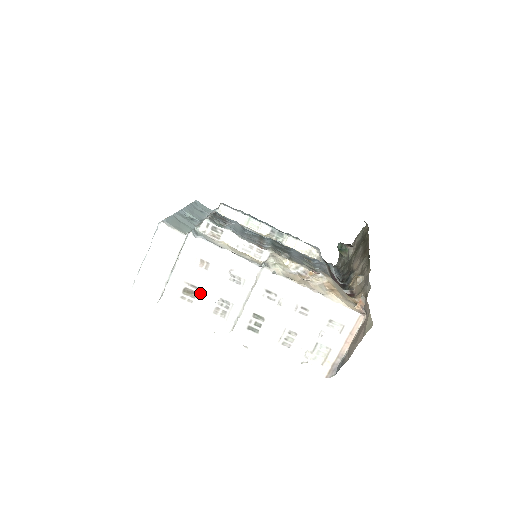
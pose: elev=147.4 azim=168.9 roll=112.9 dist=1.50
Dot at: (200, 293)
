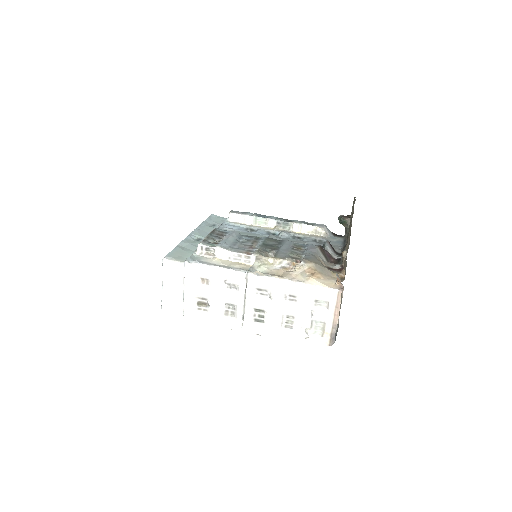
Dot at: (210, 303)
